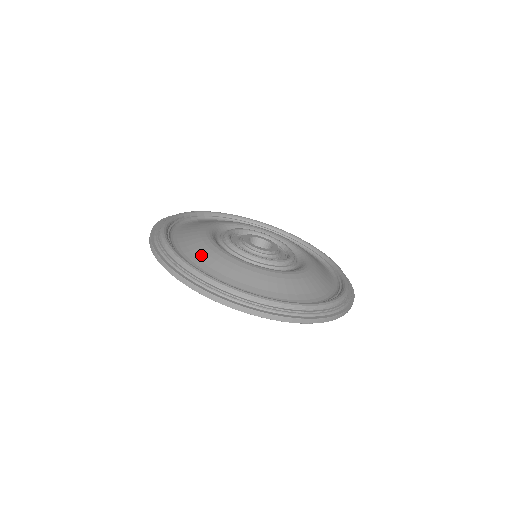
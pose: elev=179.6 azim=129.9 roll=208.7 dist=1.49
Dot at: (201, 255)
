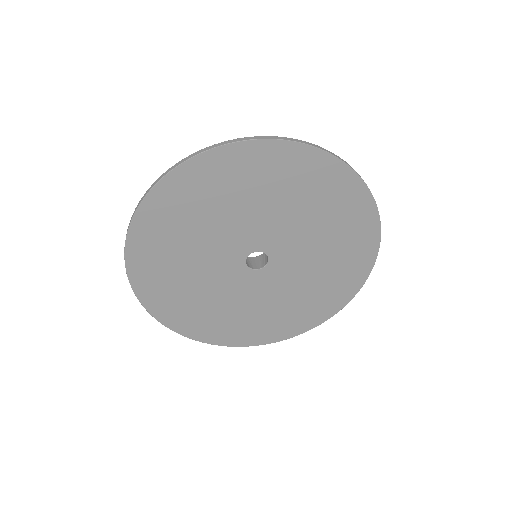
Dot at: occluded
